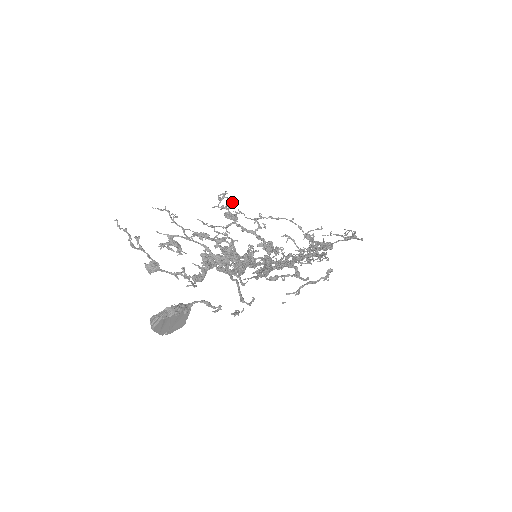
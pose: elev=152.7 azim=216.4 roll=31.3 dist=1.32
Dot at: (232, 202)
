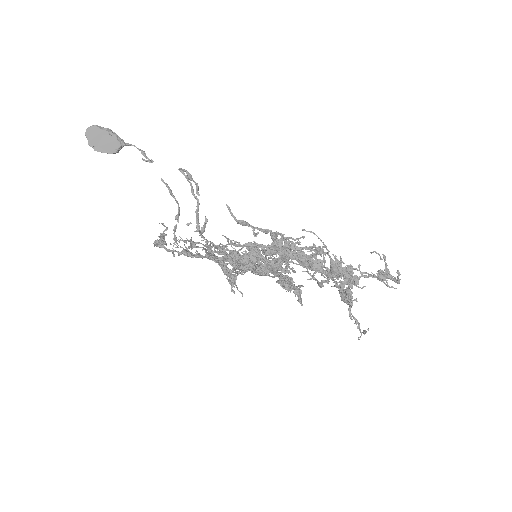
Dot at: occluded
